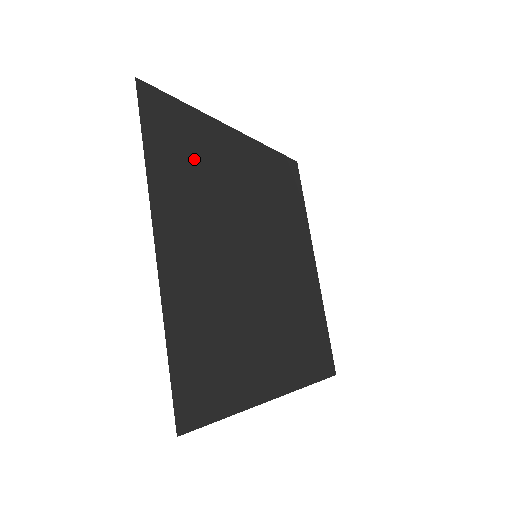
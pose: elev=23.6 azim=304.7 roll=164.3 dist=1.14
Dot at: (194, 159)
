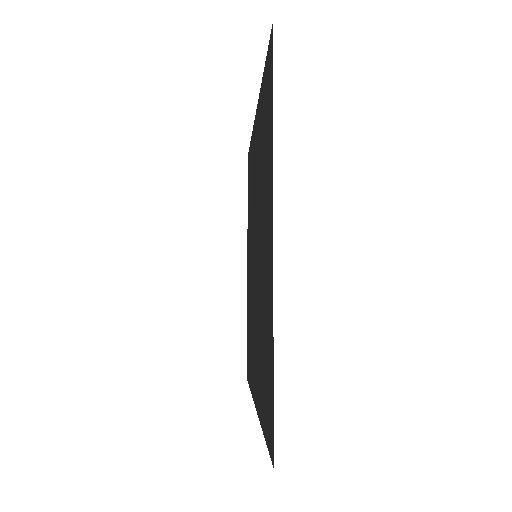
Dot at: (263, 139)
